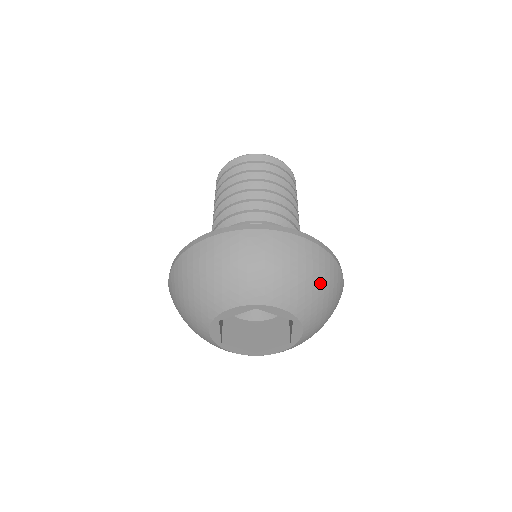
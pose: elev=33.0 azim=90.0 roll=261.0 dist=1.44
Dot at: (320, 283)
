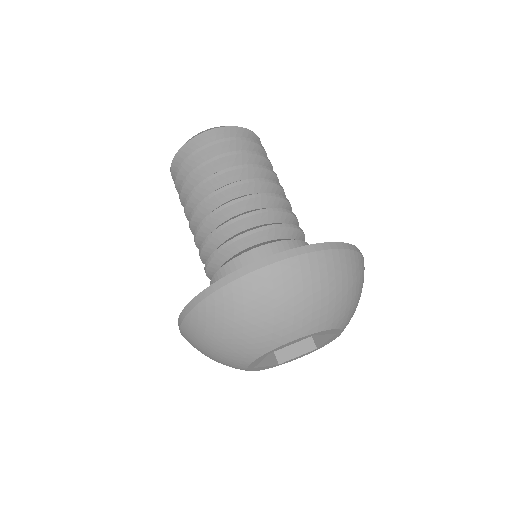
Dot at: (361, 292)
